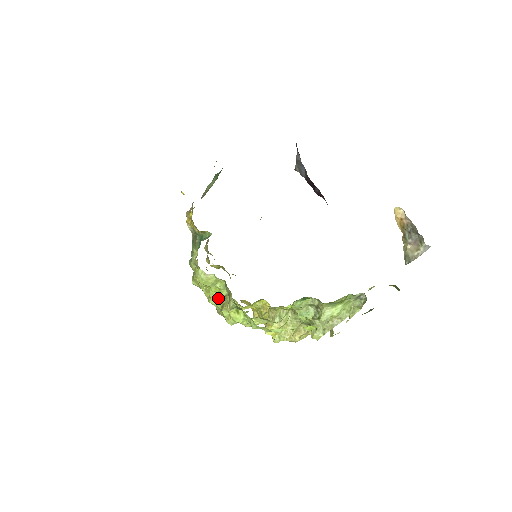
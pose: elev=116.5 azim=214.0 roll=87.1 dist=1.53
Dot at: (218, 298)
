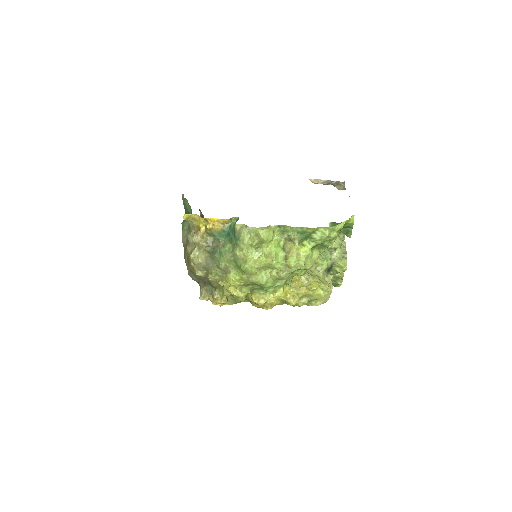
Dot at: (278, 255)
